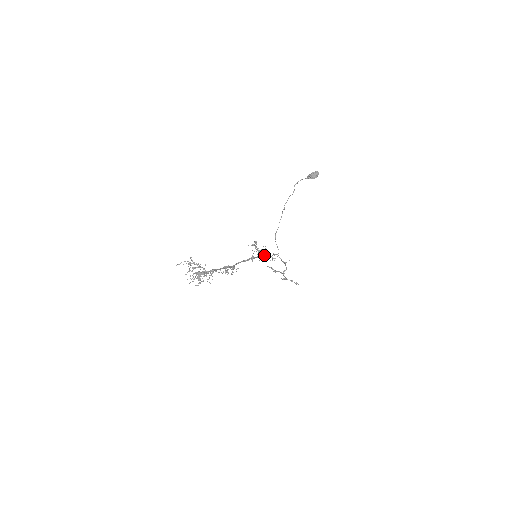
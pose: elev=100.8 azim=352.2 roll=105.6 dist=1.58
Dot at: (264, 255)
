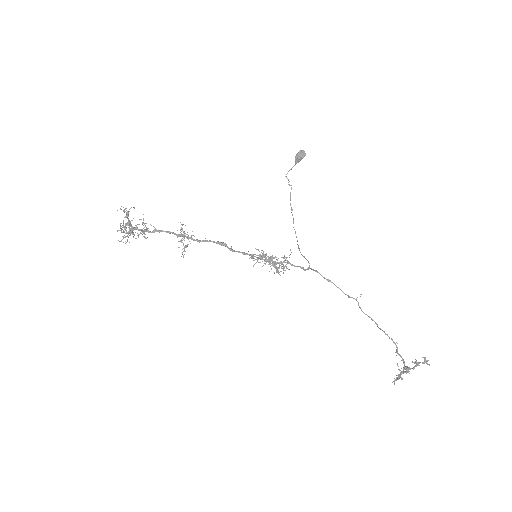
Dot at: (272, 256)
